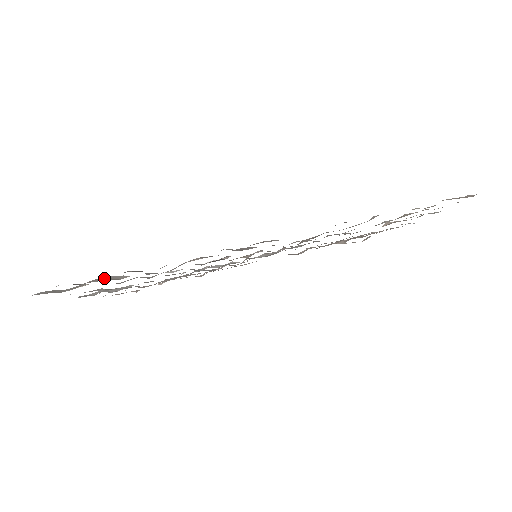
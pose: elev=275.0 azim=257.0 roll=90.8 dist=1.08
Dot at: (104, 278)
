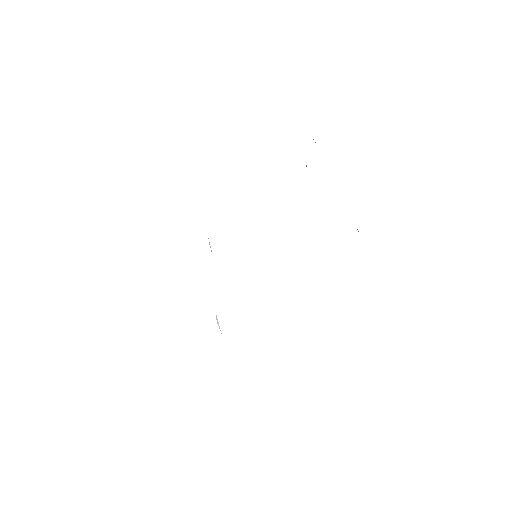
Dot at: occluded
